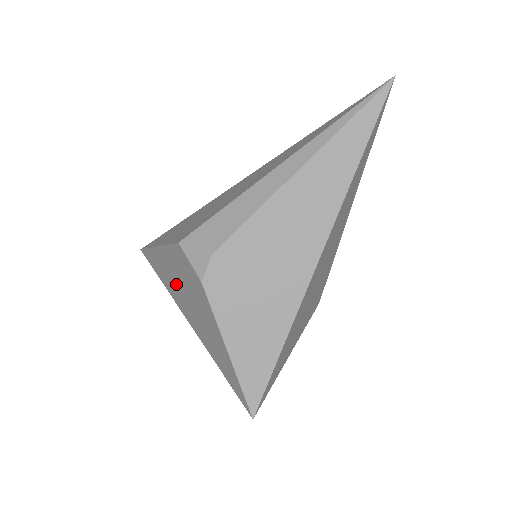
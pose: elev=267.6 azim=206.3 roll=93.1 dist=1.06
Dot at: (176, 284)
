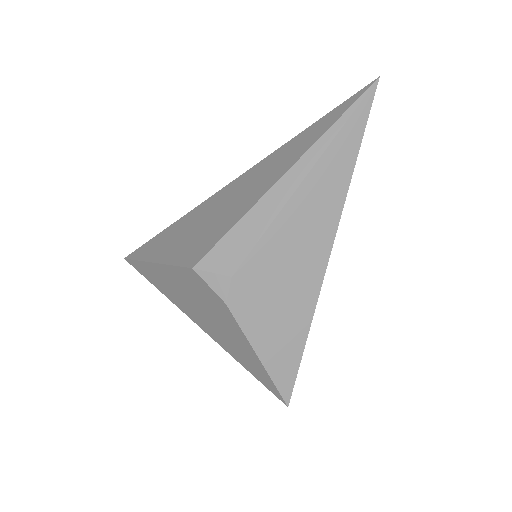
Dot at: (183, 297)
